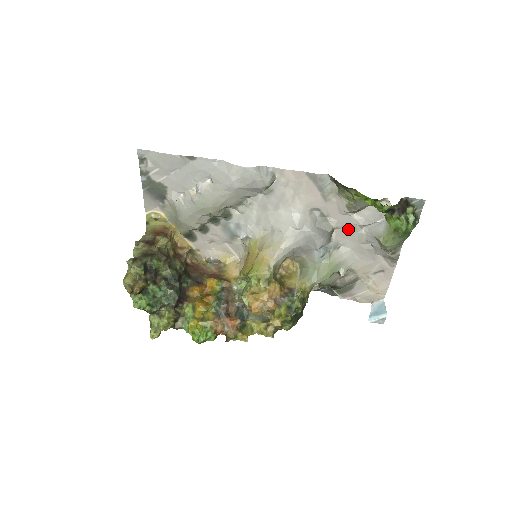
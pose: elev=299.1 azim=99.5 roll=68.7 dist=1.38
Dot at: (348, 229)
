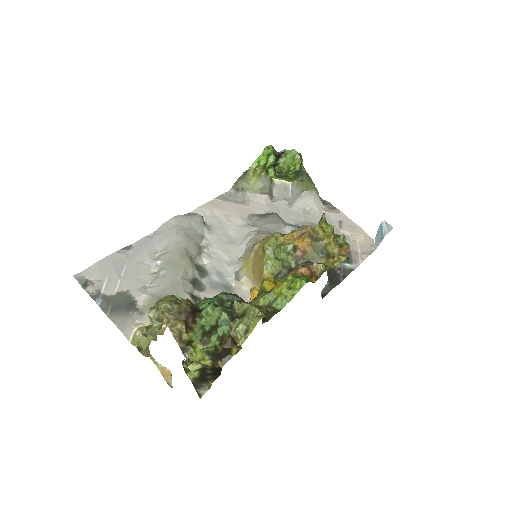
Dot at: (284, 212)
